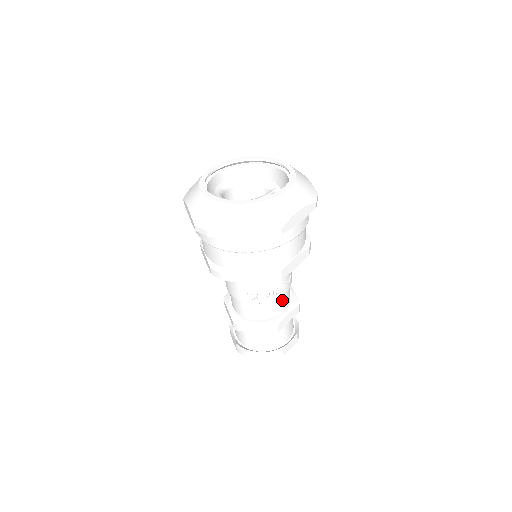
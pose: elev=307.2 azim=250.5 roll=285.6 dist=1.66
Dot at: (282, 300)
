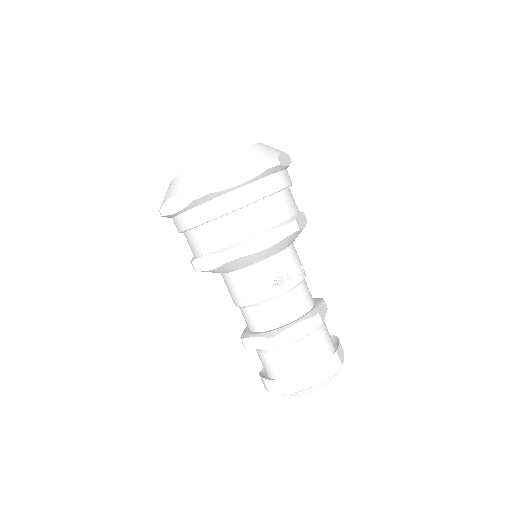
Dot at: (306, 289)
